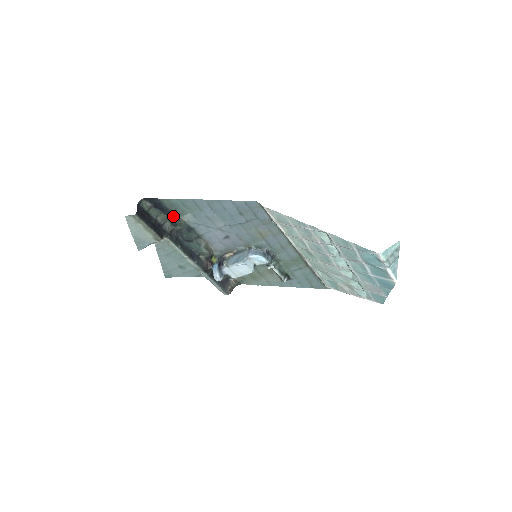
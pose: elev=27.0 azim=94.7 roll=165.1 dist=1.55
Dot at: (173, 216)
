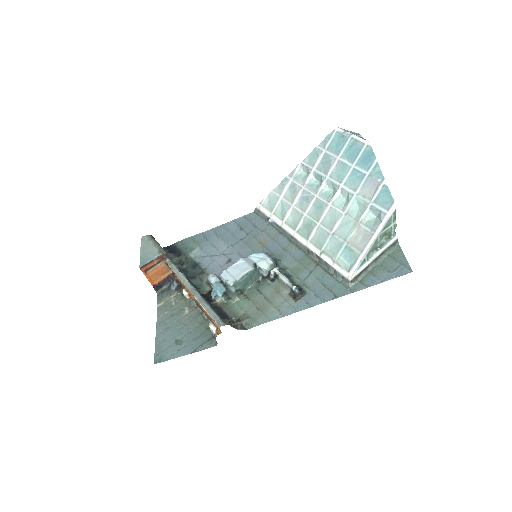
Dot at: (183, 256)
